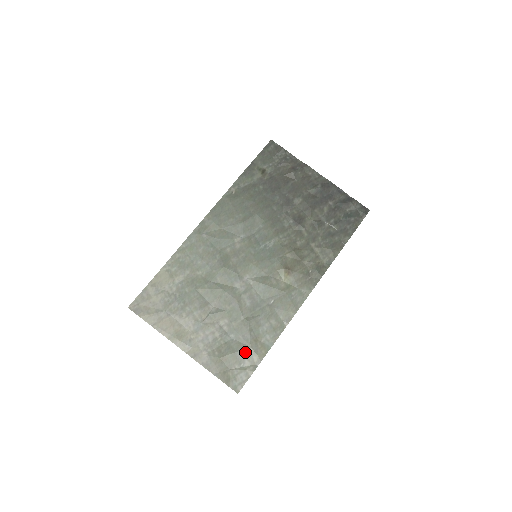
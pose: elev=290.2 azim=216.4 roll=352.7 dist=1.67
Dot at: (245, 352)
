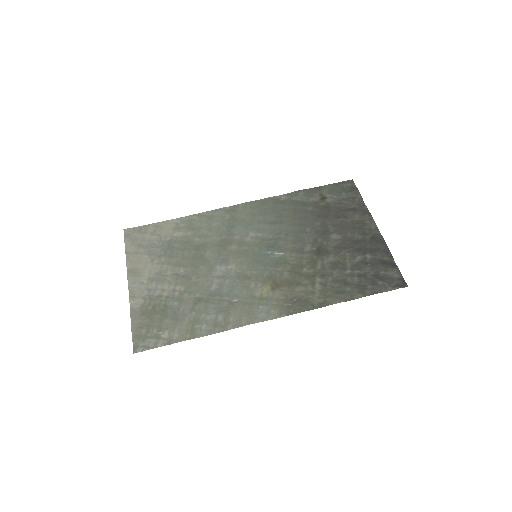
Dot at: (173, 324)
